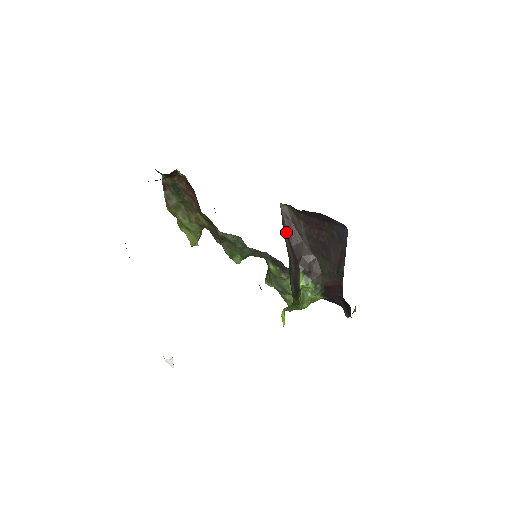
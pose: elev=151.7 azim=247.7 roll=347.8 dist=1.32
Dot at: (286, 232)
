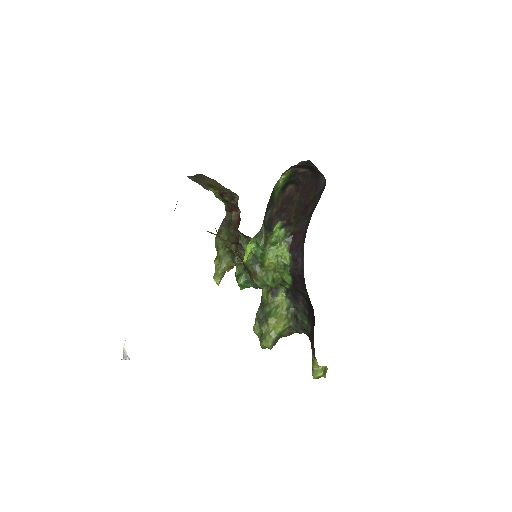
Dot at: (284, 197)
